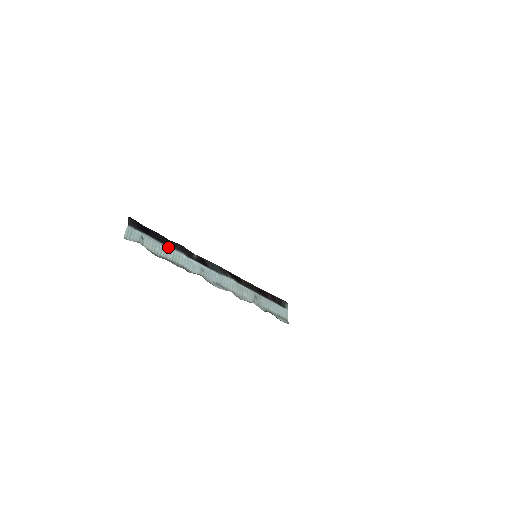
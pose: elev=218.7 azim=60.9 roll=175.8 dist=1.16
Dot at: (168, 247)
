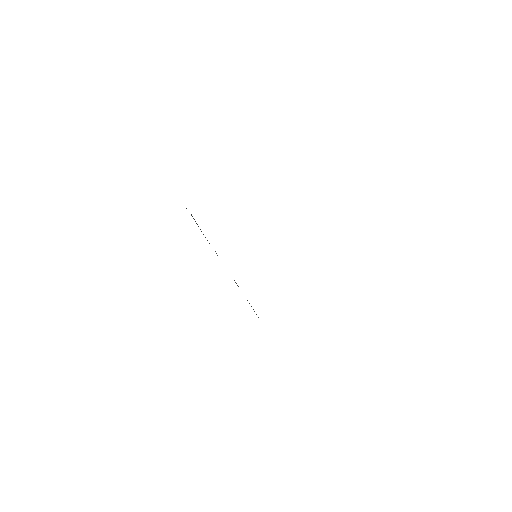
Dot at: occluded
